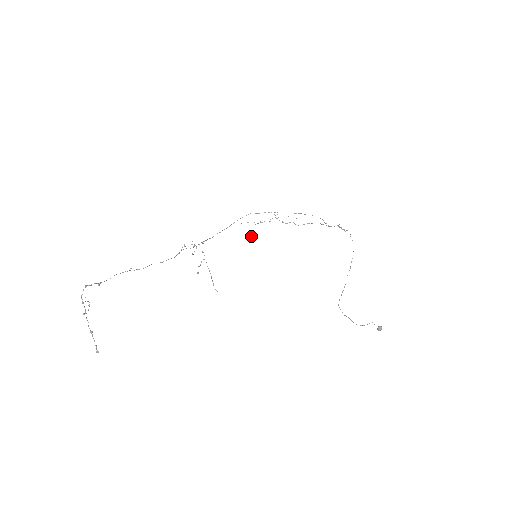
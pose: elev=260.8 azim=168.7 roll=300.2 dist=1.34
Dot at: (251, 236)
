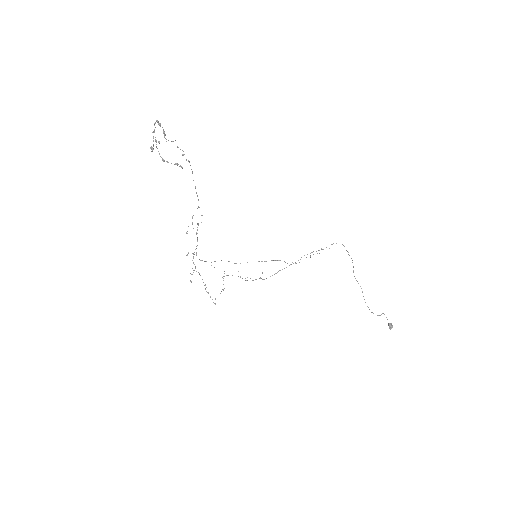
Dot at: (221, 291)
